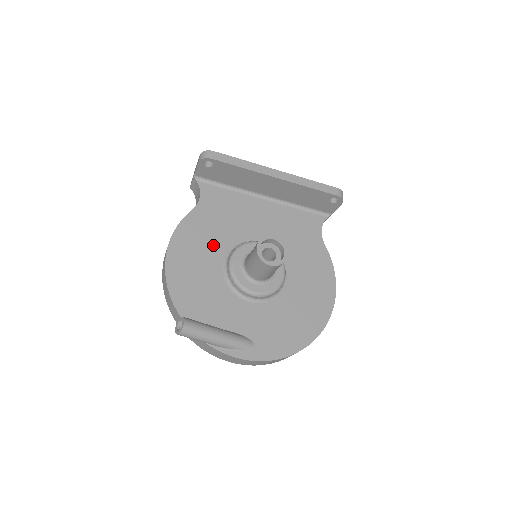
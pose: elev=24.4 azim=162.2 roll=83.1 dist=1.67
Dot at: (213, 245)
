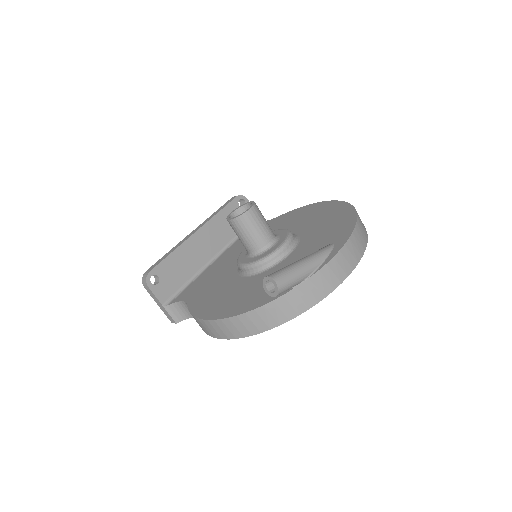
Dot at: (226, 286)
